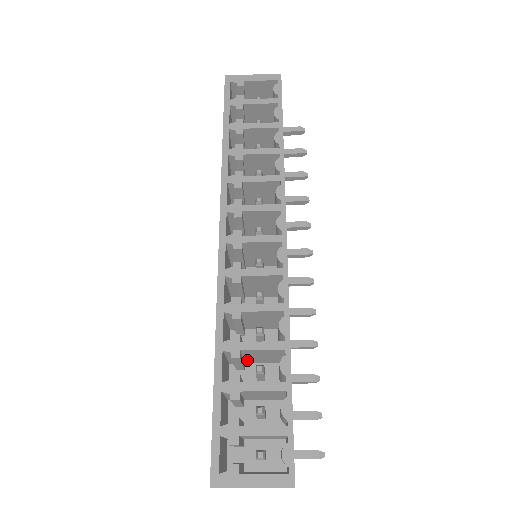
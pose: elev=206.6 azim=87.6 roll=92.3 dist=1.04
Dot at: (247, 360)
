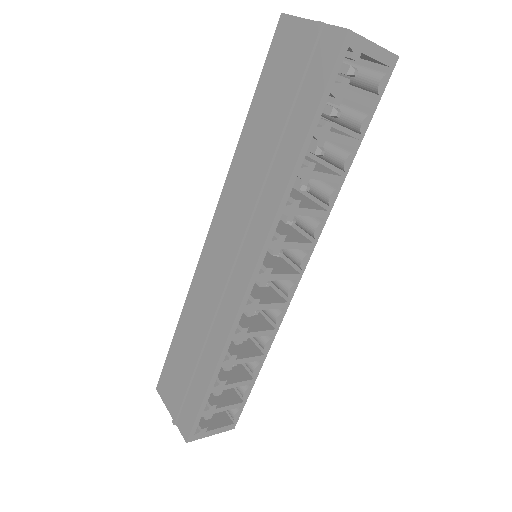
Dot at: occluded
